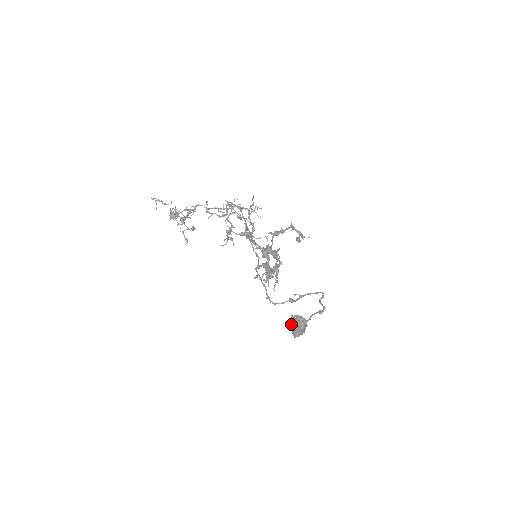
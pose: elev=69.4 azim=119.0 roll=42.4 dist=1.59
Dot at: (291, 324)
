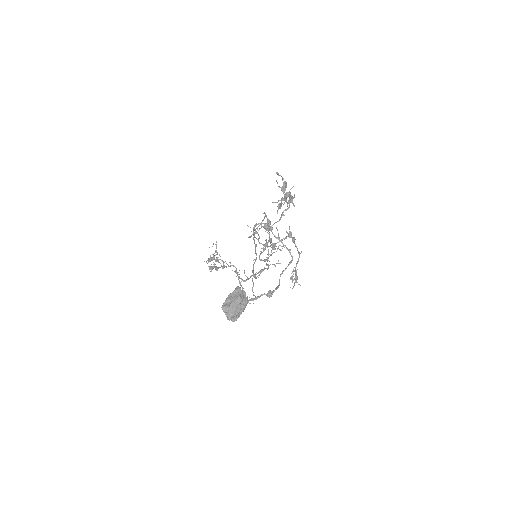
Dot at: occluded
